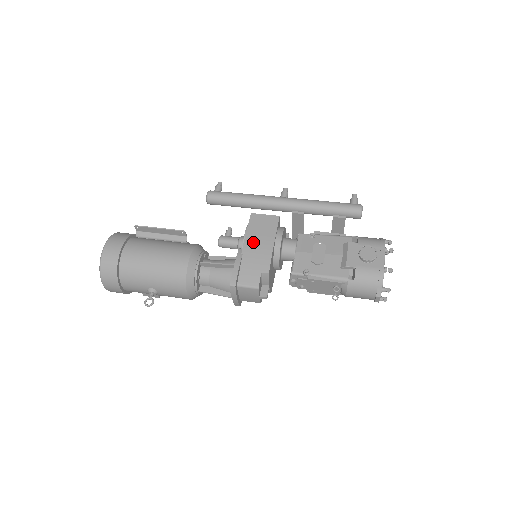
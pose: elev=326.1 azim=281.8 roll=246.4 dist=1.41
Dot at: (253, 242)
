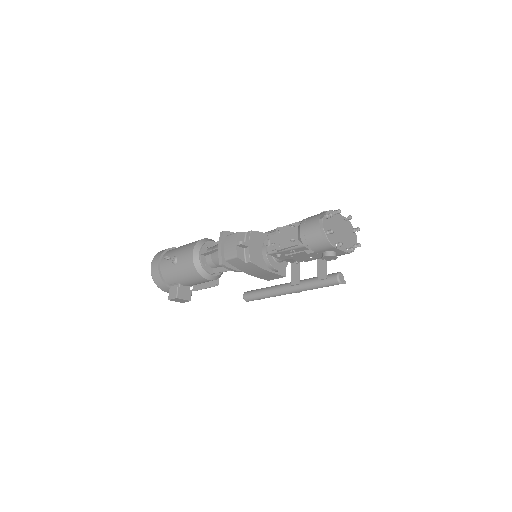
Dot at: occluded
